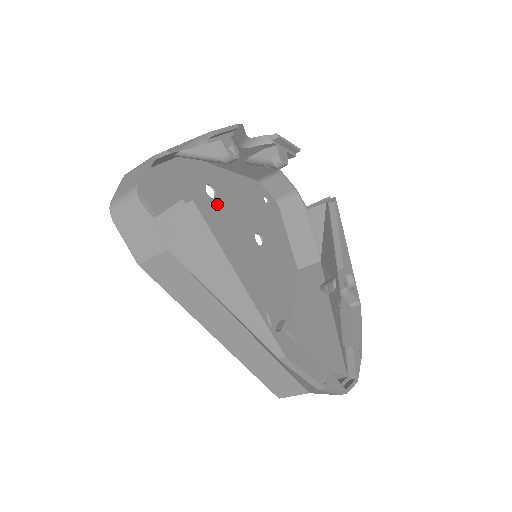
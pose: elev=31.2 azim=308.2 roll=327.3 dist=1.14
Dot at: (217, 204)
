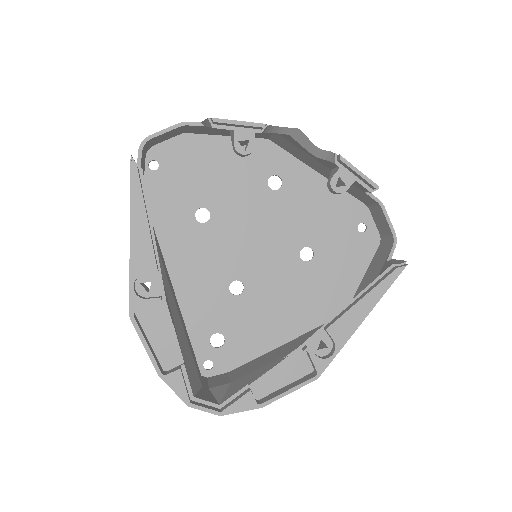
Dot at: (273, 196)
